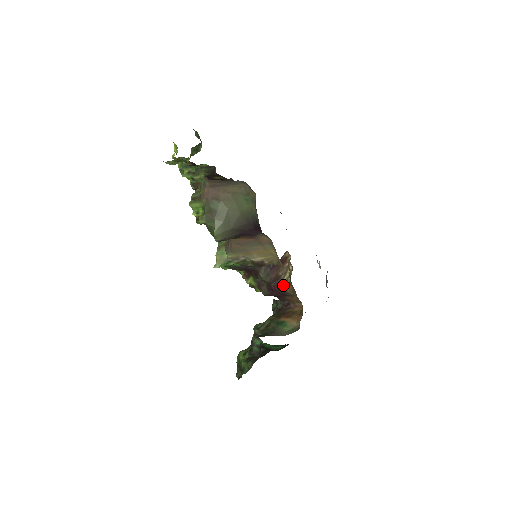
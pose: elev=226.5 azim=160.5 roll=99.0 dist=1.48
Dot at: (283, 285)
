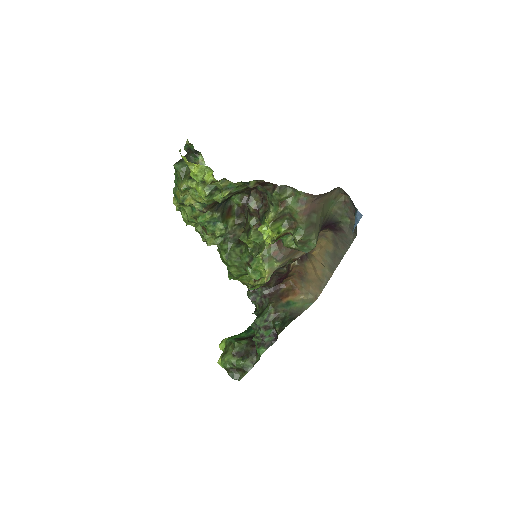
Dot at: (290, 270)
